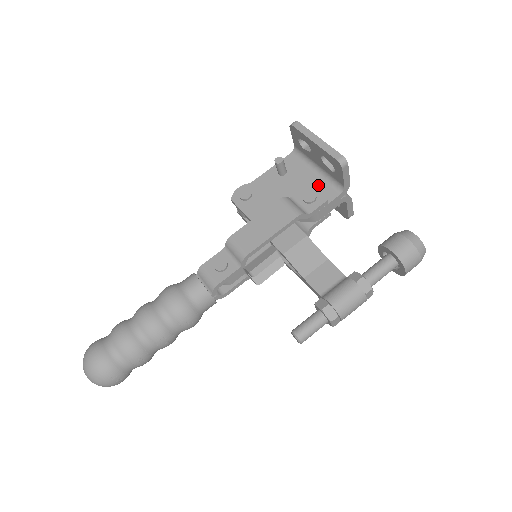
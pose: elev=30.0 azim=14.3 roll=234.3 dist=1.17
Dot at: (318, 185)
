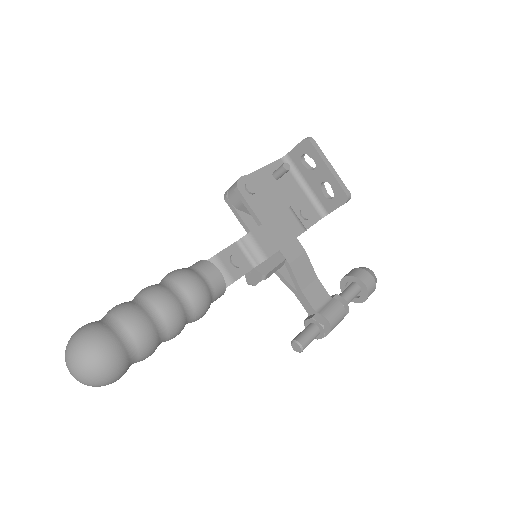
Dot at: occluded
